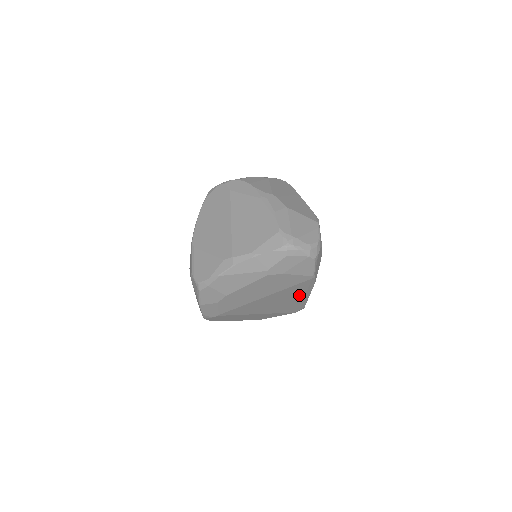
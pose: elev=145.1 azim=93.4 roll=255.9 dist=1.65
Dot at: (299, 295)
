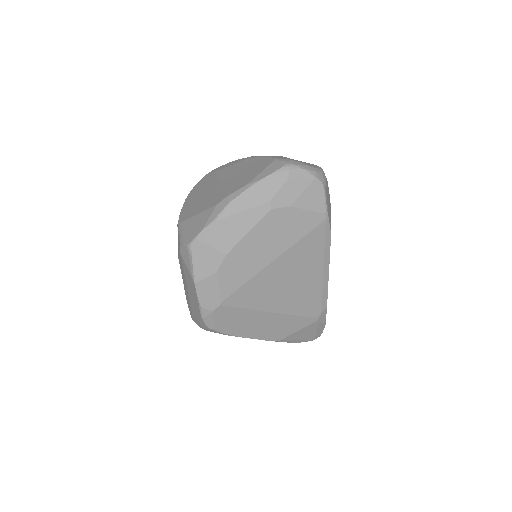
Dot at: (316, 266)
